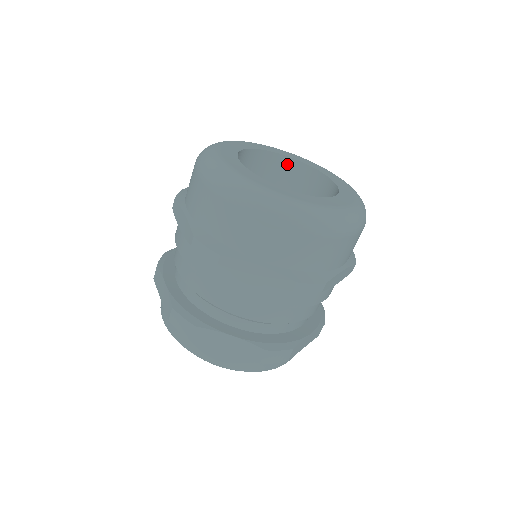
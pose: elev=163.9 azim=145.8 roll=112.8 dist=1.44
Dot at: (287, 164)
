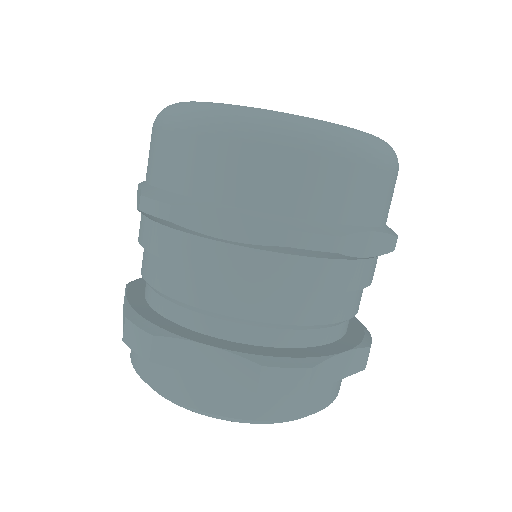
Dot at: occluded
